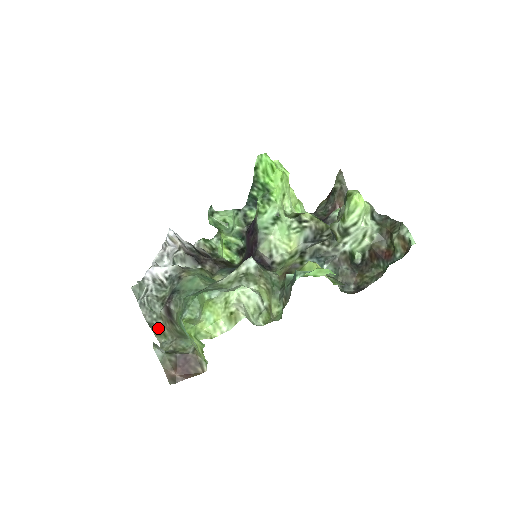
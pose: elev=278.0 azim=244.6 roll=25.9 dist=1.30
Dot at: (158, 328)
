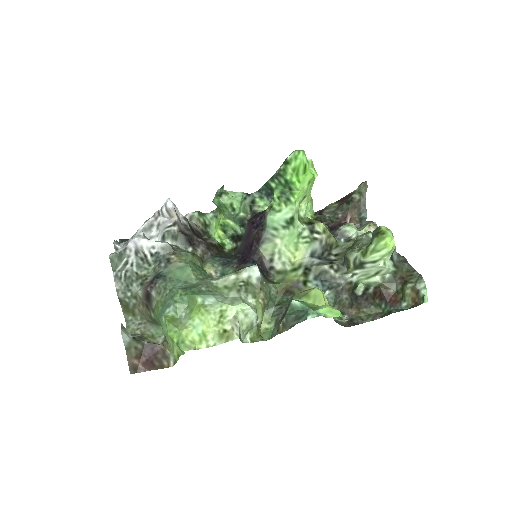
Dot at: (129, 306)
